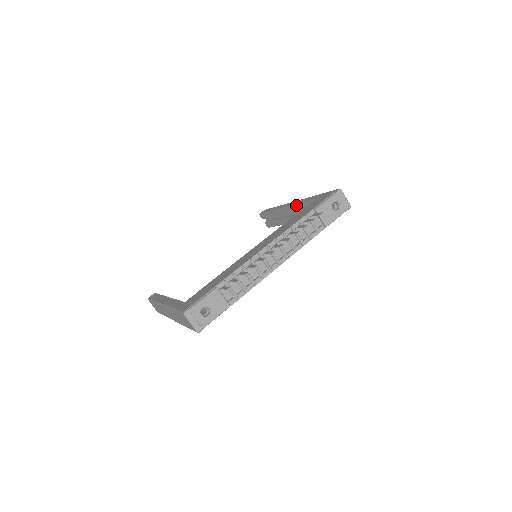
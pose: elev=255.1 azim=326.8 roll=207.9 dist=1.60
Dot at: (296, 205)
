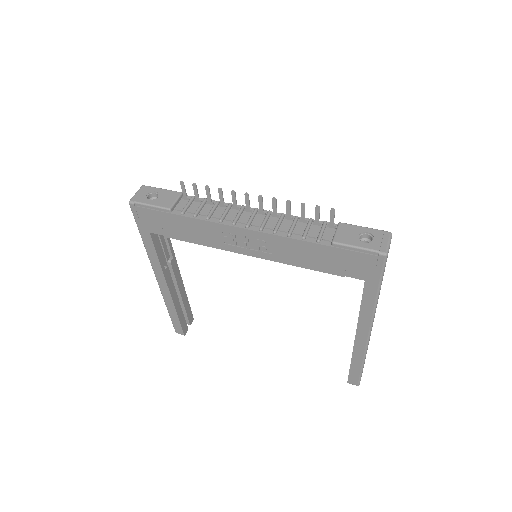
Dot at: occluded
